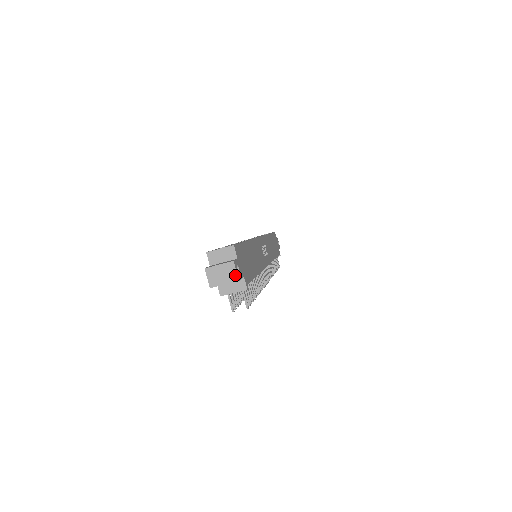
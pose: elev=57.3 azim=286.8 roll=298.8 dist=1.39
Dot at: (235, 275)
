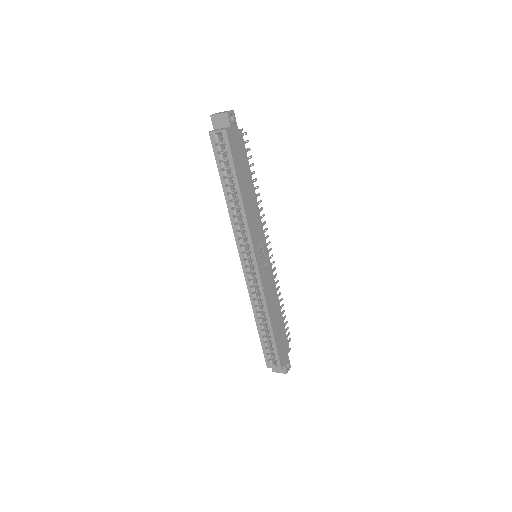
Dot at: (289, 369)
